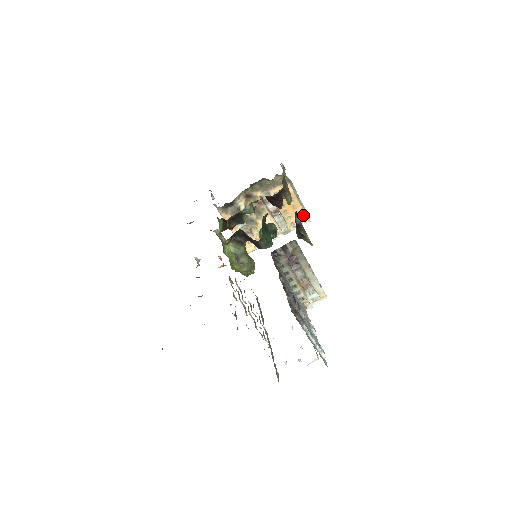
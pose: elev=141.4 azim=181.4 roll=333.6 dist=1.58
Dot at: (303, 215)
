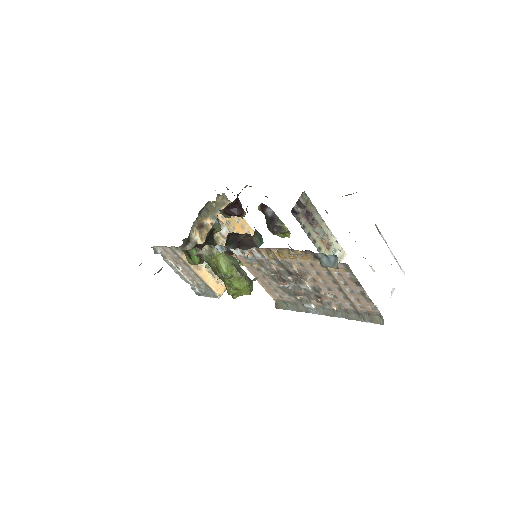
Dot at: (253, 233)
